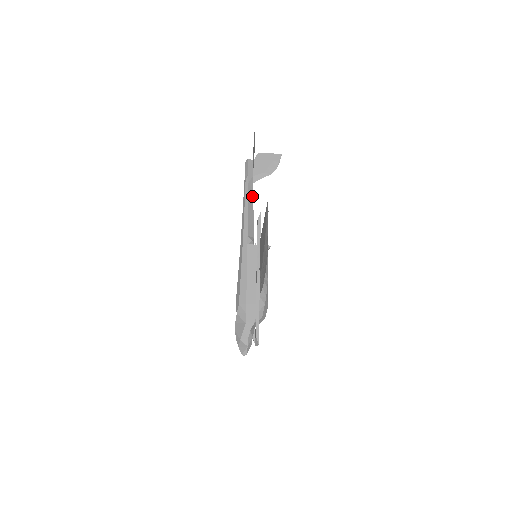
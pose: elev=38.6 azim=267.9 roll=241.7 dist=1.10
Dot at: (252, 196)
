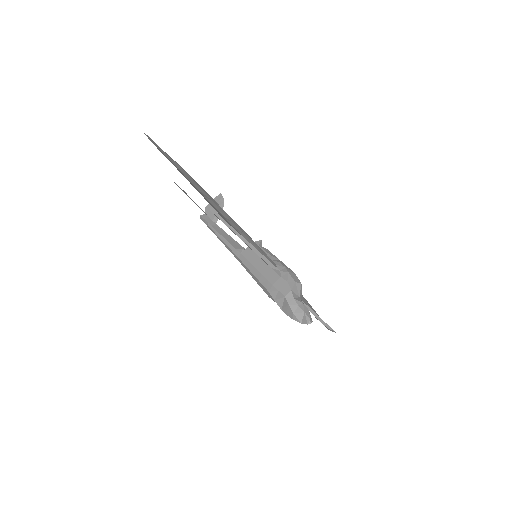
Dot at: (221, 230)
